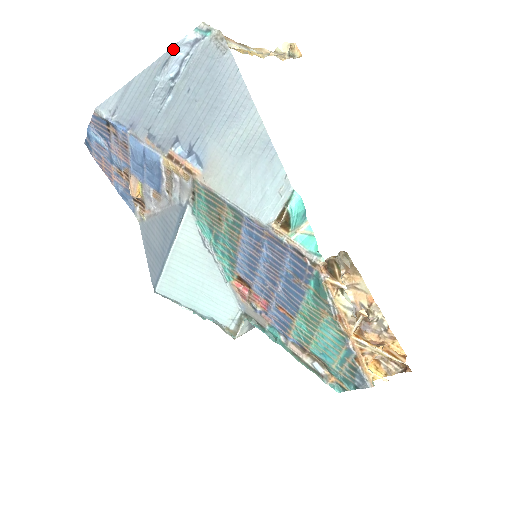
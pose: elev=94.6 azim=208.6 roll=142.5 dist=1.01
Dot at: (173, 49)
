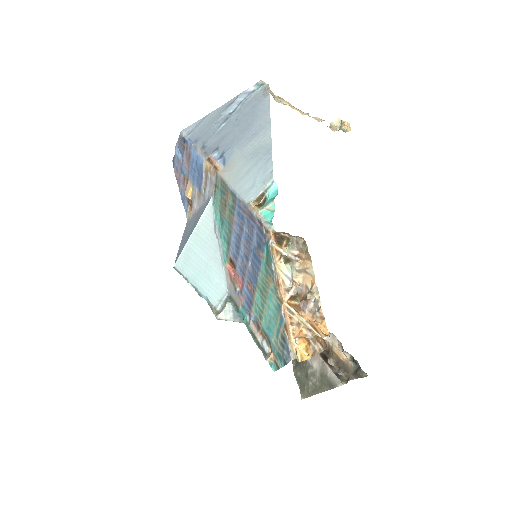
Dot at: (238, 96)
